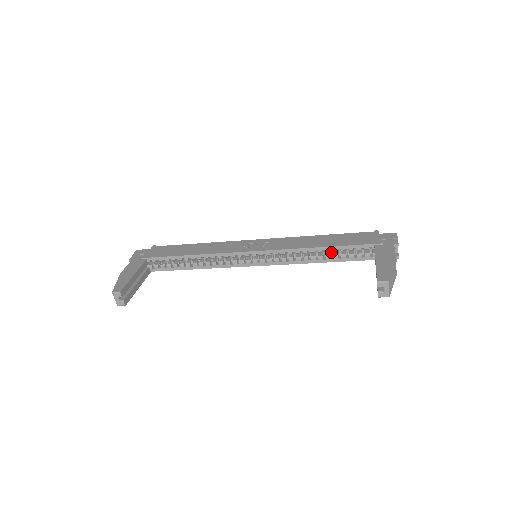
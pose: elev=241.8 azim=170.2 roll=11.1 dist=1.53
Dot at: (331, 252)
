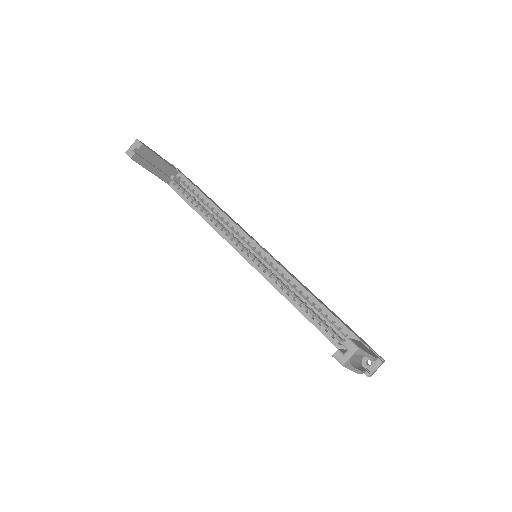
Dot at: (317, 314)
